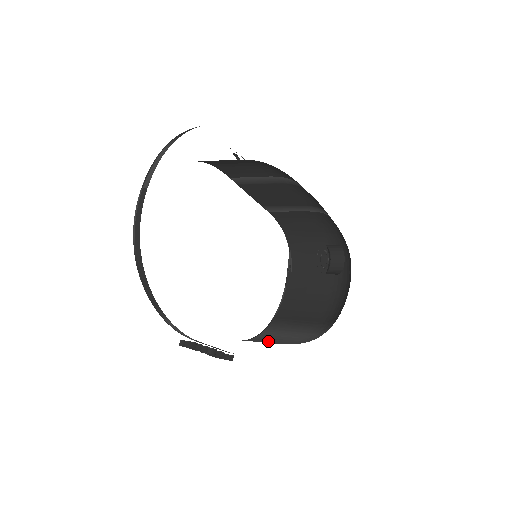
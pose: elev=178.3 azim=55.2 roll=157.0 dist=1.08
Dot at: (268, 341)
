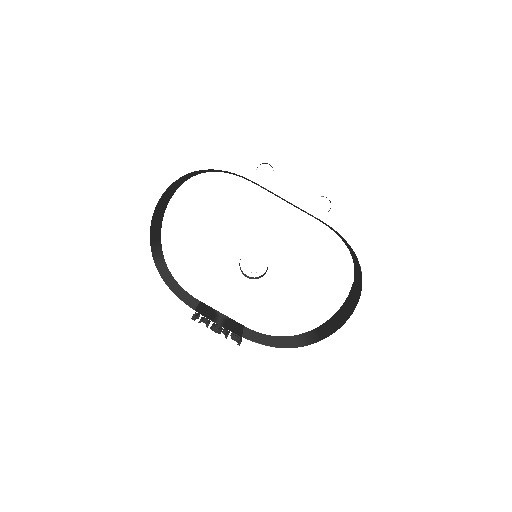
Dot at: (271, 340)
